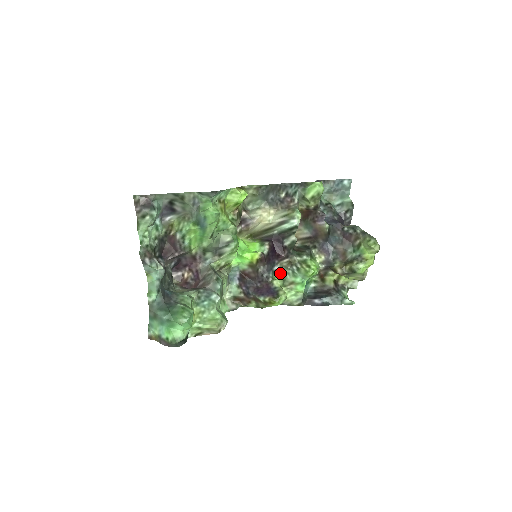
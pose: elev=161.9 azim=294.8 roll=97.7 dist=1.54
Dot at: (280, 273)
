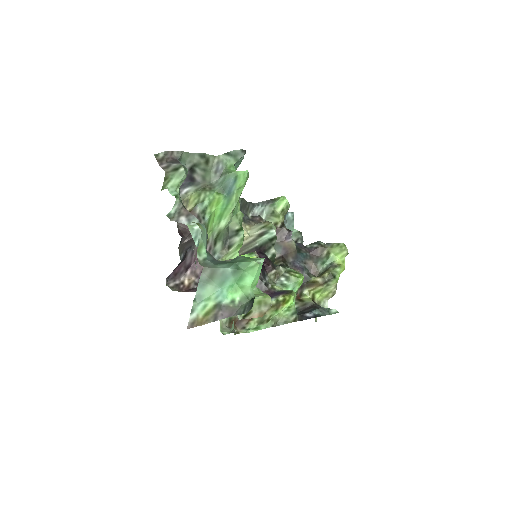
Dot at: occluded
